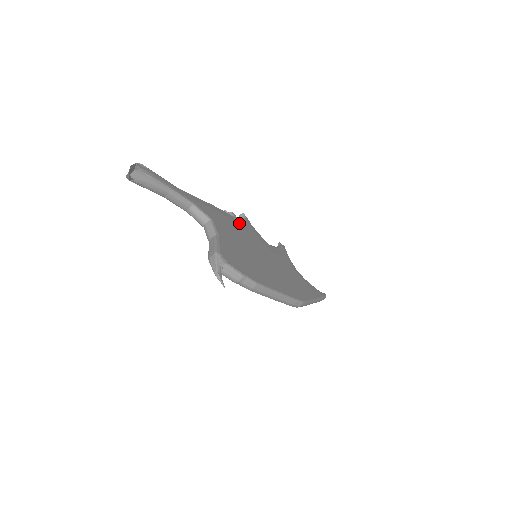
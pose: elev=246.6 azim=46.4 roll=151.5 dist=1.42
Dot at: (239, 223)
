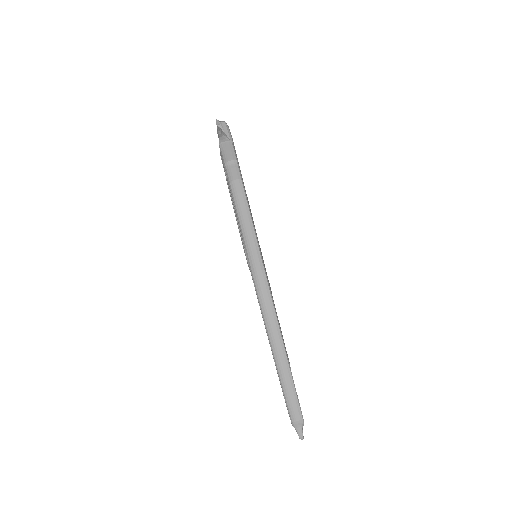
Dot at: occluded
